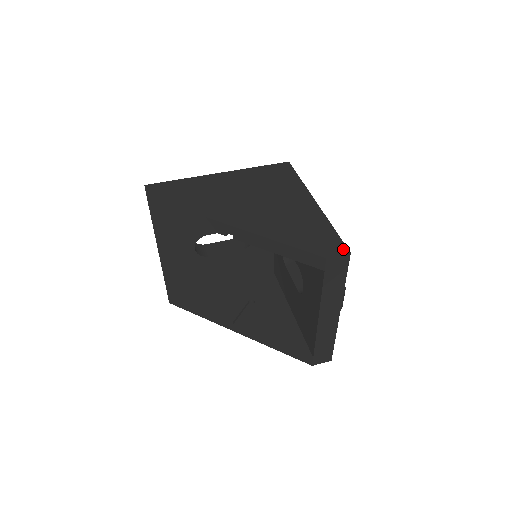
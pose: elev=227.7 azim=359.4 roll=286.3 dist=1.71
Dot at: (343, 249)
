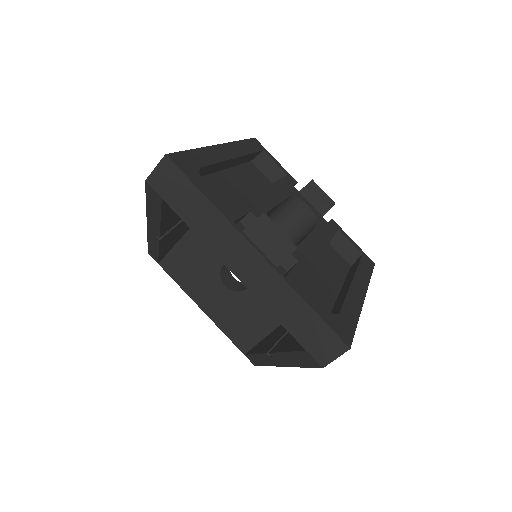
Dot at: occluded
